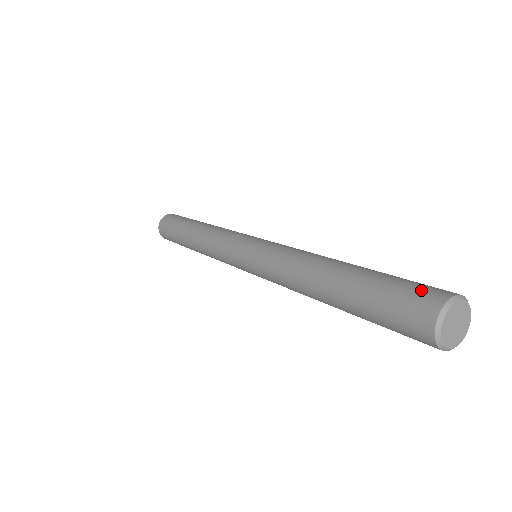
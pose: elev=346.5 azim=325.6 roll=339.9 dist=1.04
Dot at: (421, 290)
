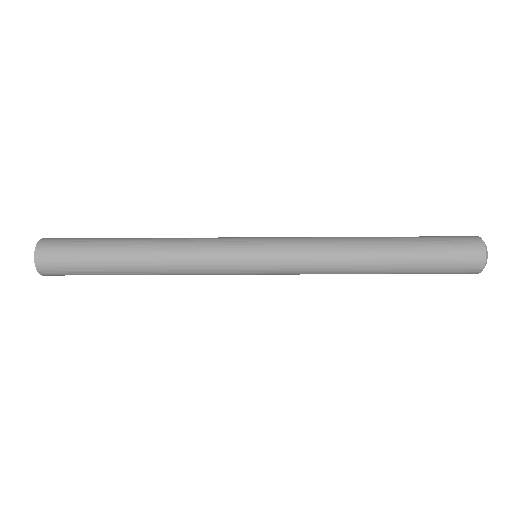
Dot at: occluded
